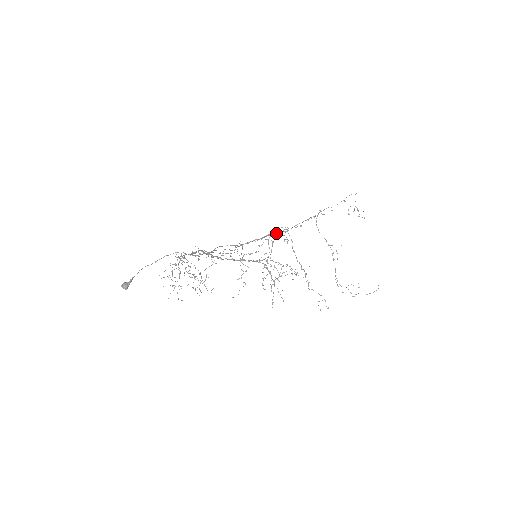
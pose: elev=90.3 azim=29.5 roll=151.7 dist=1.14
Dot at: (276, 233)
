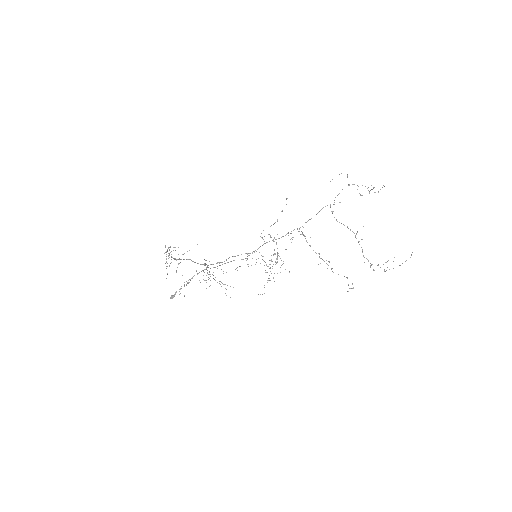
Dot at: occluded
